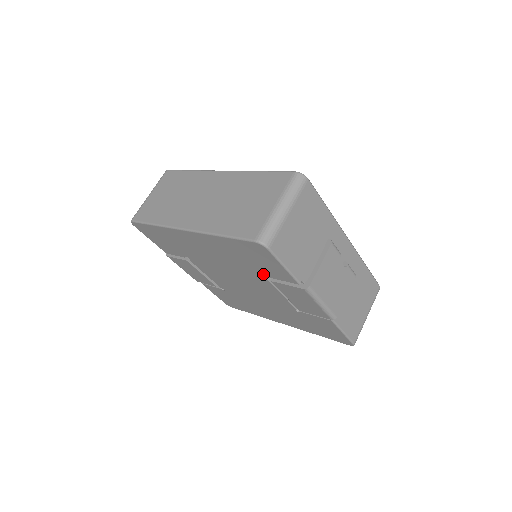
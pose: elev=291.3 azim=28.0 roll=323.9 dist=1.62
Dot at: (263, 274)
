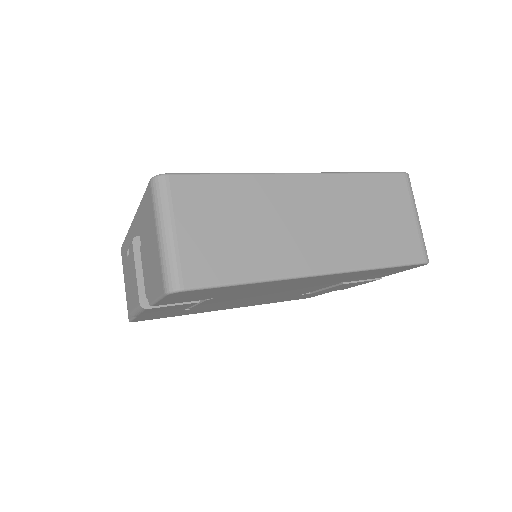
Dot at: (346, 281)
